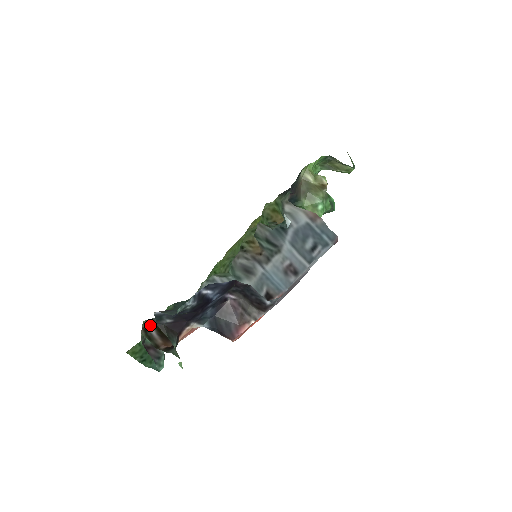
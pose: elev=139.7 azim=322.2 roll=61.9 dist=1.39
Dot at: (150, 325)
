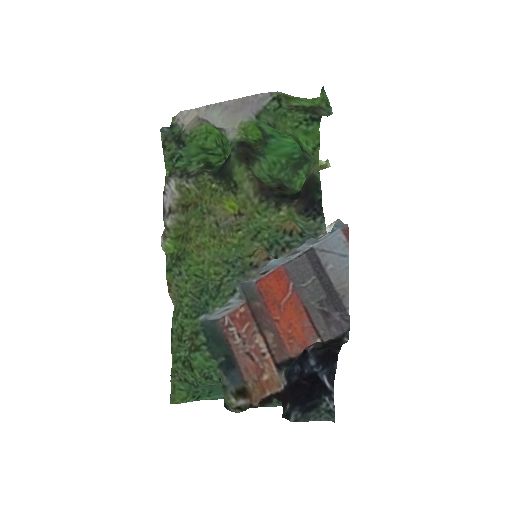
Dot at: (237, 401)
